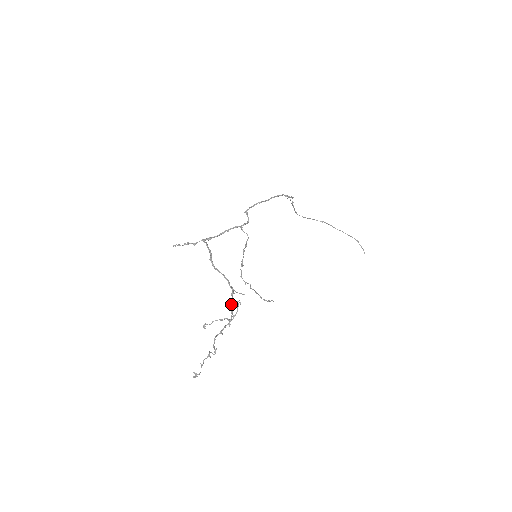
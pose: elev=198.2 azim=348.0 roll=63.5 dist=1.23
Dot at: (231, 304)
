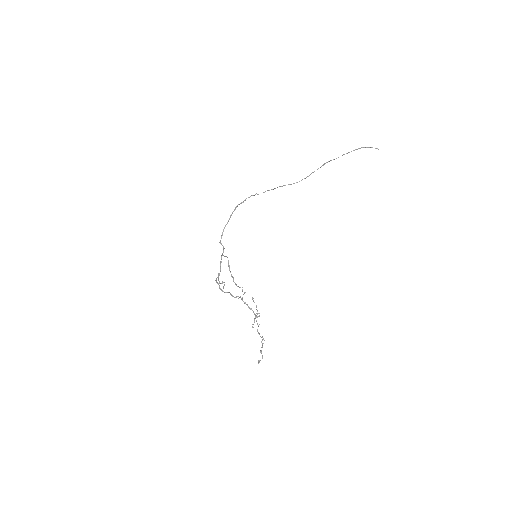
Dot at: (247, 305)
